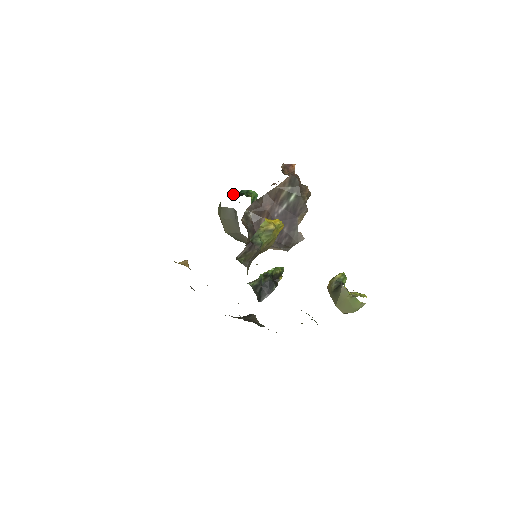
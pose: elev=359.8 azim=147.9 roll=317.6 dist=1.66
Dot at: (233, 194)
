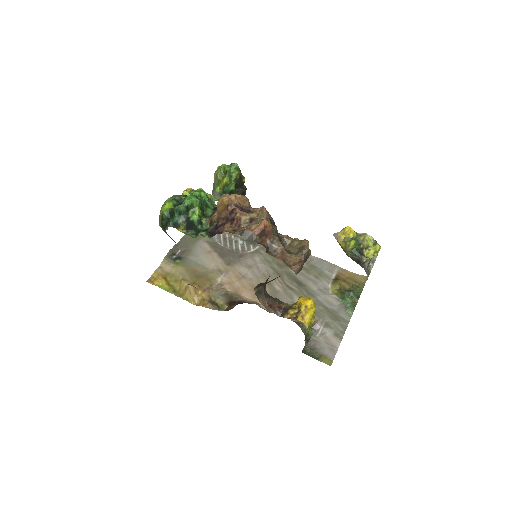
Dot at: (181, 231)
